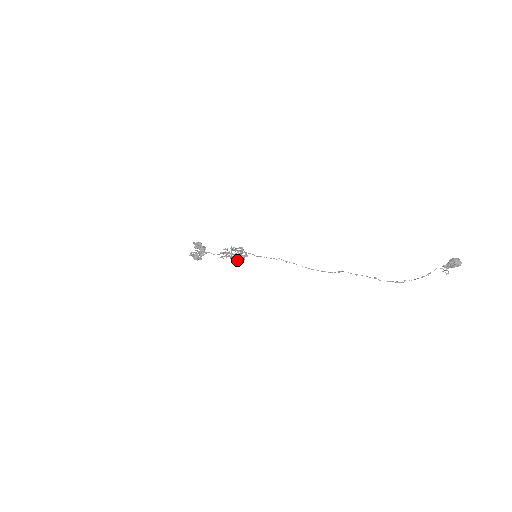
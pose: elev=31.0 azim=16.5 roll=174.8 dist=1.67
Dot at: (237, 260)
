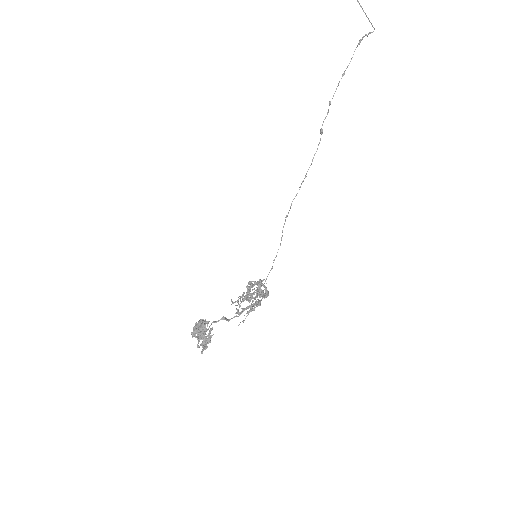
Dot at: occluded
